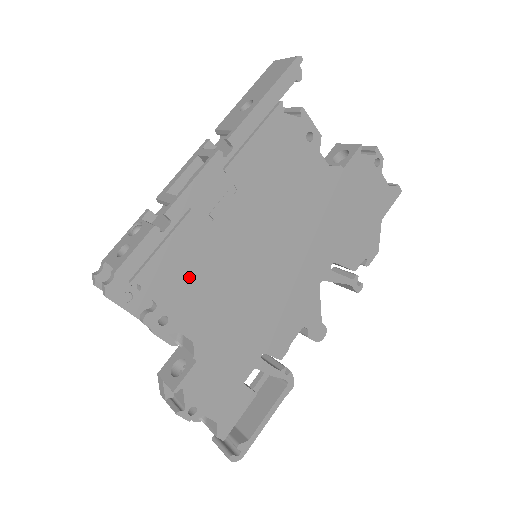
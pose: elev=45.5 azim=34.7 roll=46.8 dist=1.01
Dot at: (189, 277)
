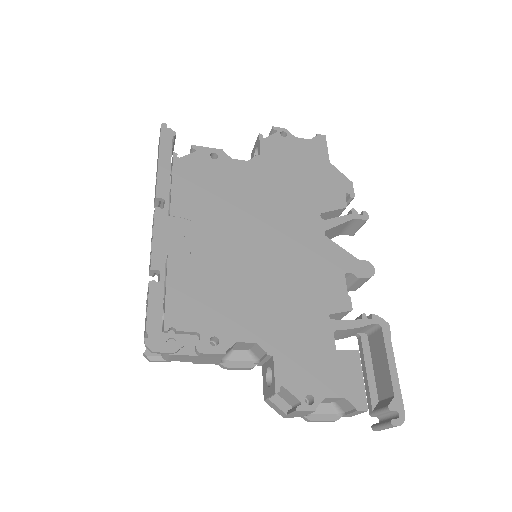
Dot at: (207, 298)
